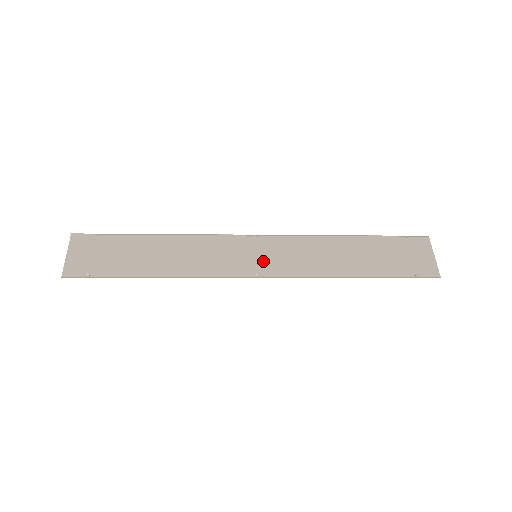
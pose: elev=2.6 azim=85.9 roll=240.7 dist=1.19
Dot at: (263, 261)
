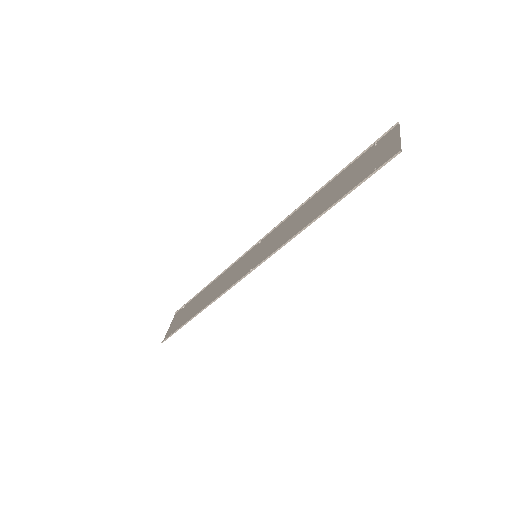
Dot at: (259, 256)
